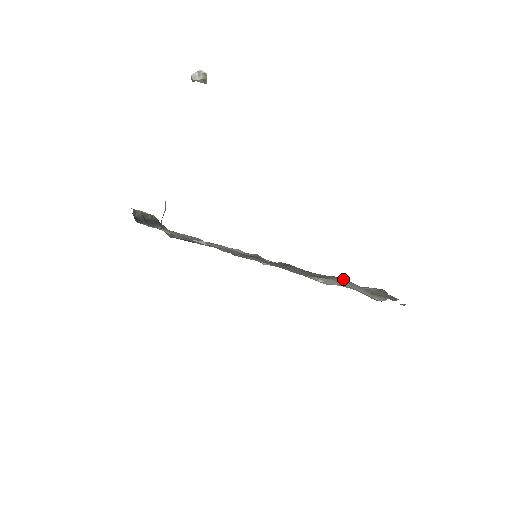
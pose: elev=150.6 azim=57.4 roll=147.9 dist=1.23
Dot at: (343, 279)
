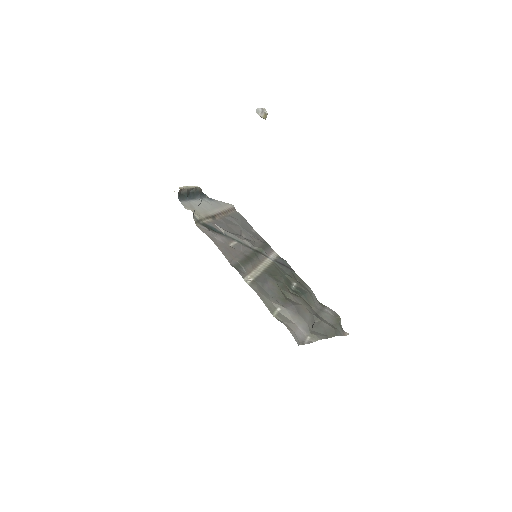
Dot at: (297, 312)
